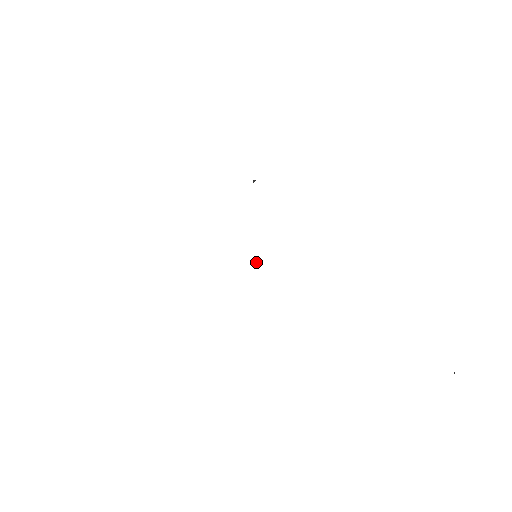
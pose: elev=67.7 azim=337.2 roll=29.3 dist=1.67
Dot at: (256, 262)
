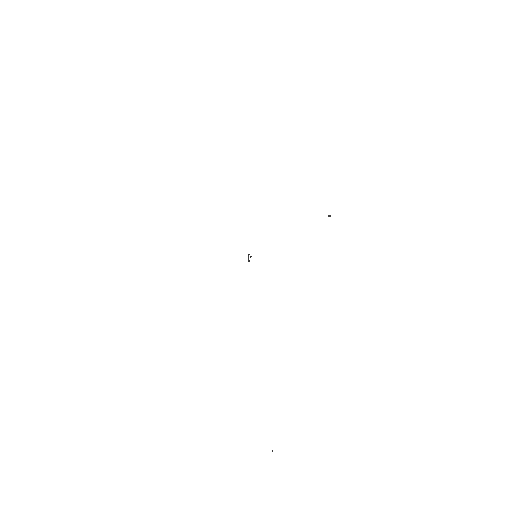
Dot at: occluded
